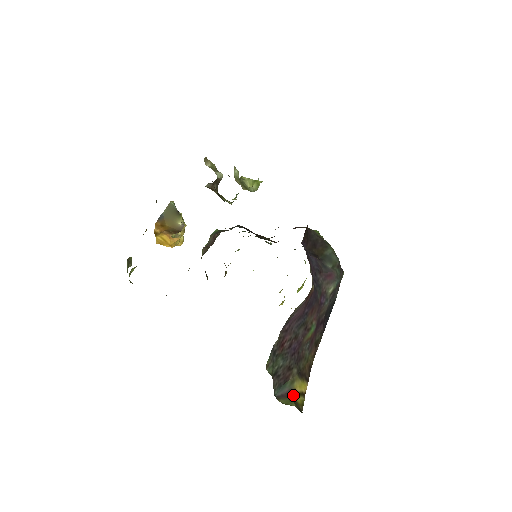
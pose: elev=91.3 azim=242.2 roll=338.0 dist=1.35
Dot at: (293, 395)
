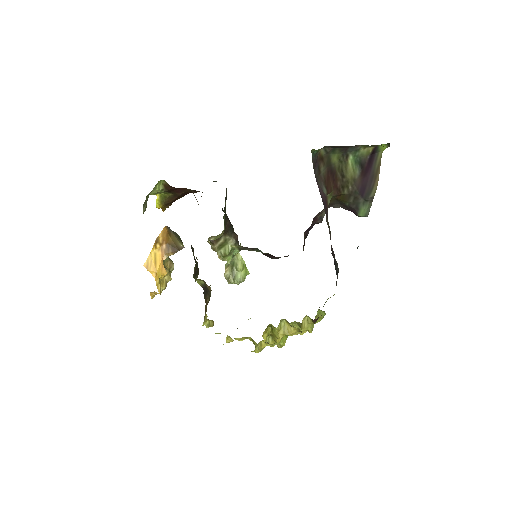
Dot at: occluded
